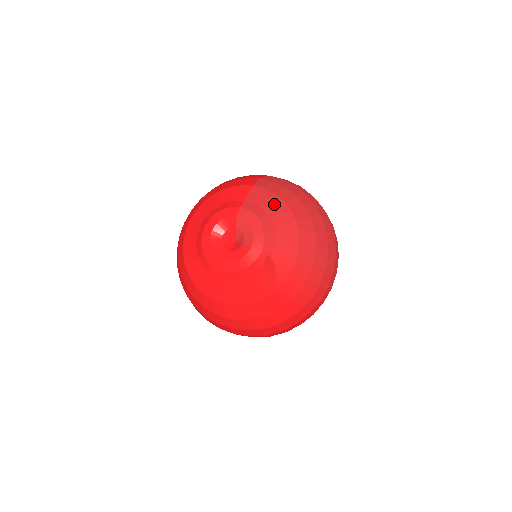
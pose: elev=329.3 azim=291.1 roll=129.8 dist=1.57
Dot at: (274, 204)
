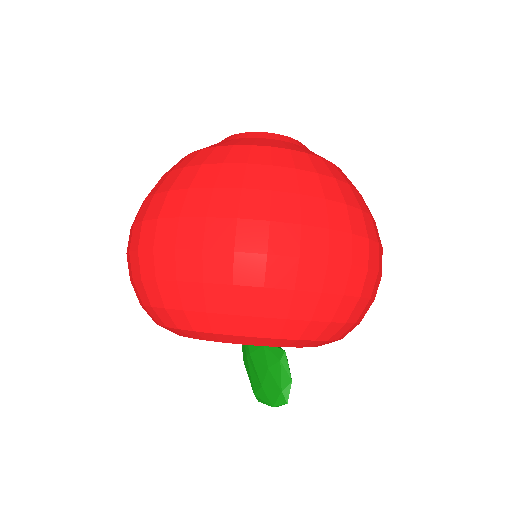
Dot at: occluded
